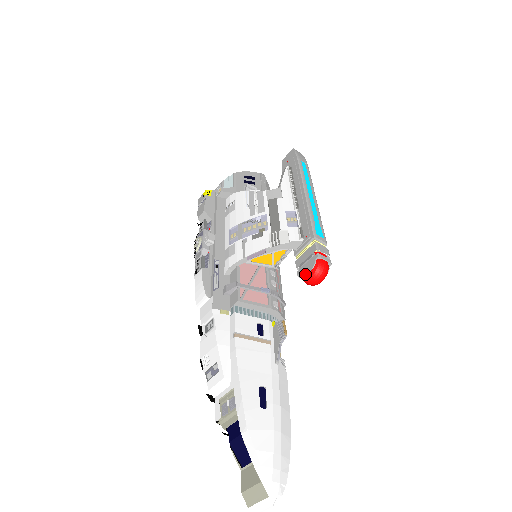
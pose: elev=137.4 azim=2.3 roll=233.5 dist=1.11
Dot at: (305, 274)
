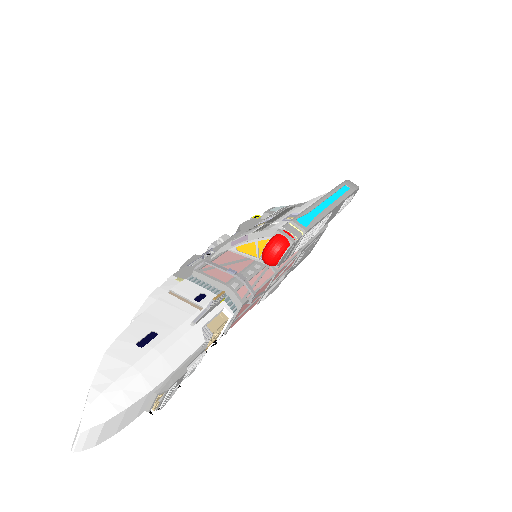
Dot at: occluded
